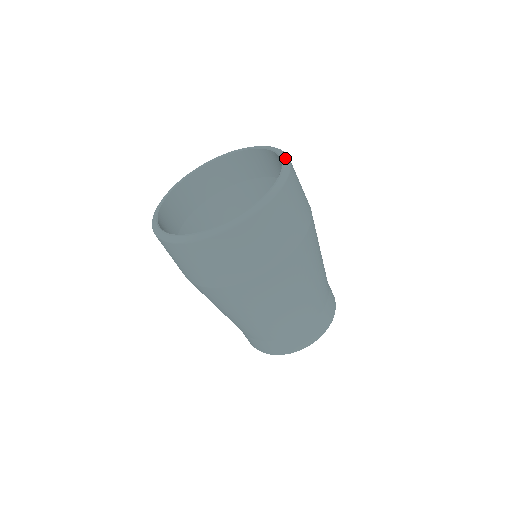
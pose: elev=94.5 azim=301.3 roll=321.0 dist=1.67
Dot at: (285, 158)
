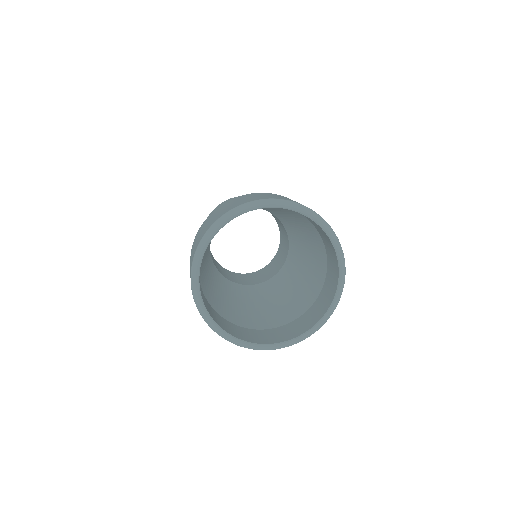
Dot at: (323, 323)
